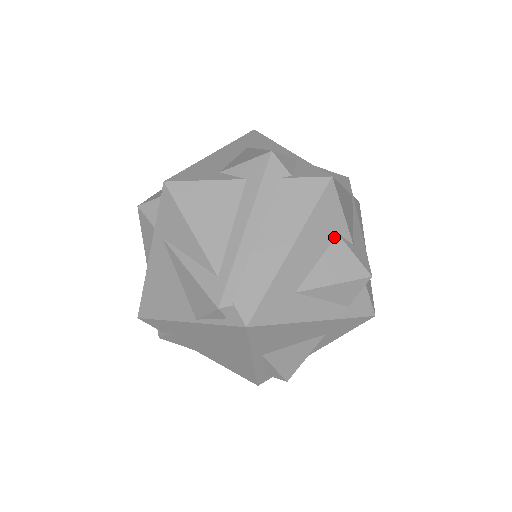
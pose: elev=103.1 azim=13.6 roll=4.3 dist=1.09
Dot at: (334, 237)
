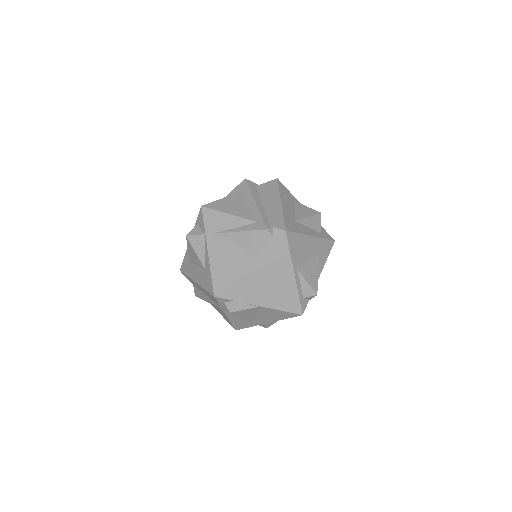
Dot at: (294, 202)
